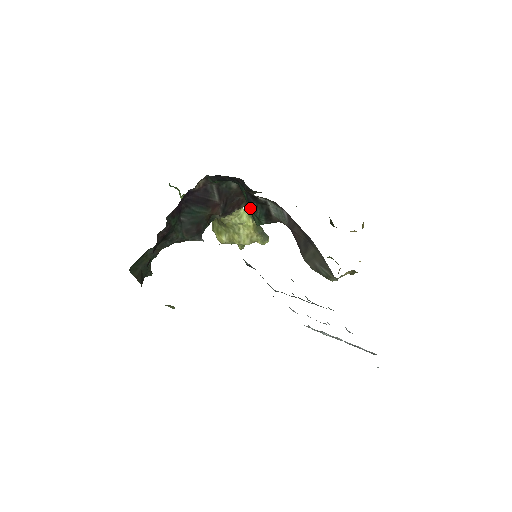
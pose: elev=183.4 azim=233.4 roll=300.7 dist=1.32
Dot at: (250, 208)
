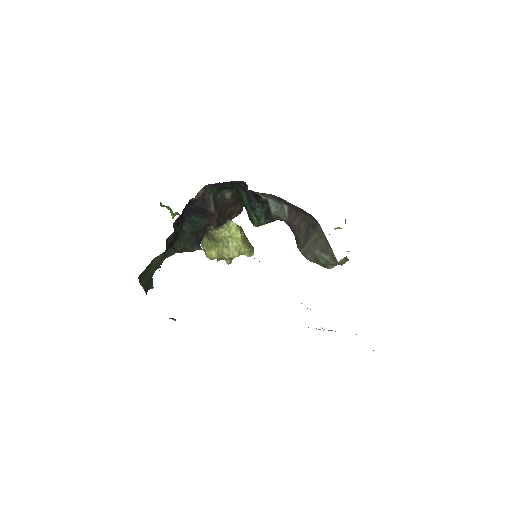
Dot at: (249, 210)
